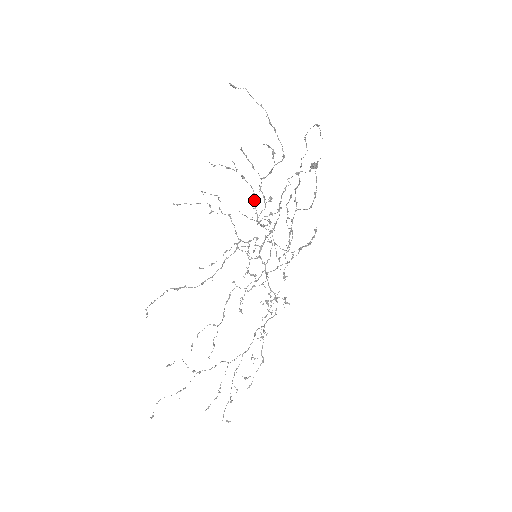
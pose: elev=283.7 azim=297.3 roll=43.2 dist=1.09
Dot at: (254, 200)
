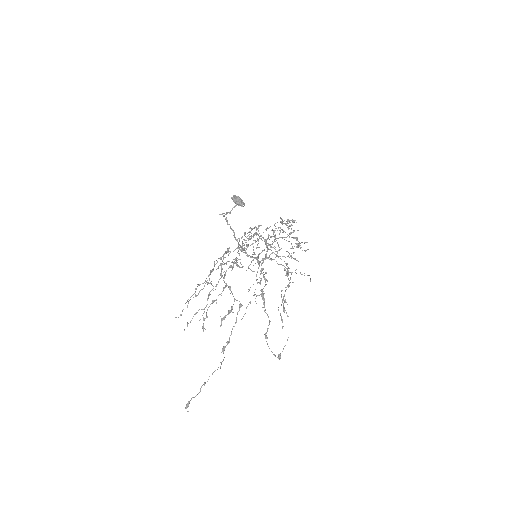
Dot at: (221, 265)
